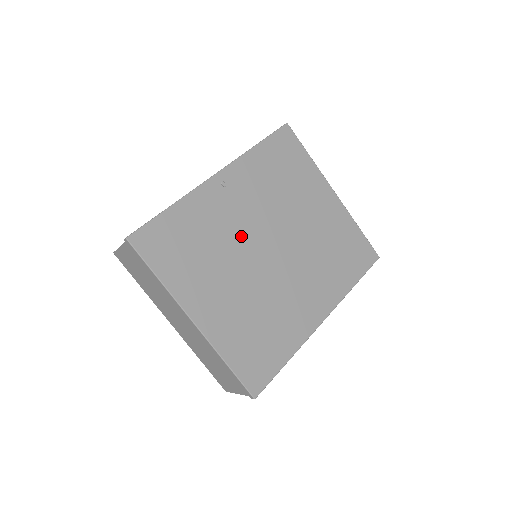
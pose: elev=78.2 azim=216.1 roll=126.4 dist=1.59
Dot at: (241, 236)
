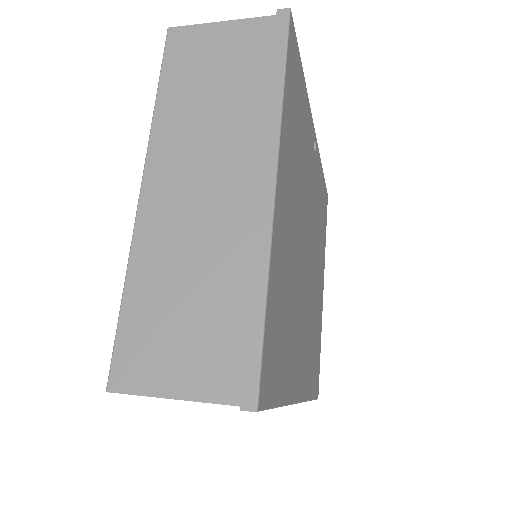
Dot at: (307, 201)
